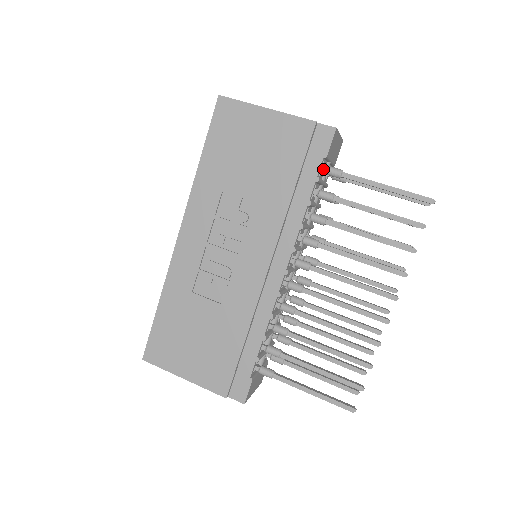
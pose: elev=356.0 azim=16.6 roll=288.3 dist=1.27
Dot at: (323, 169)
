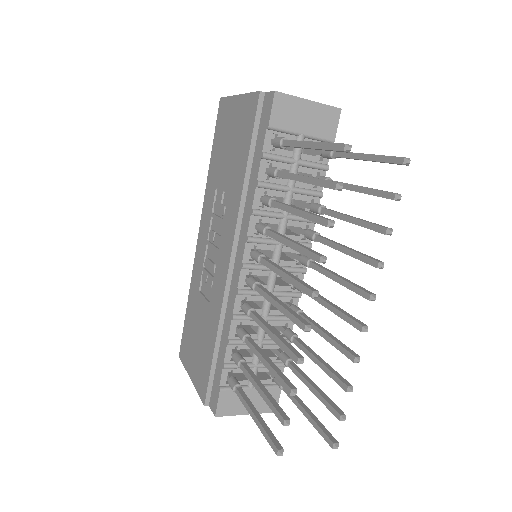
Dot at: (272, 142)
